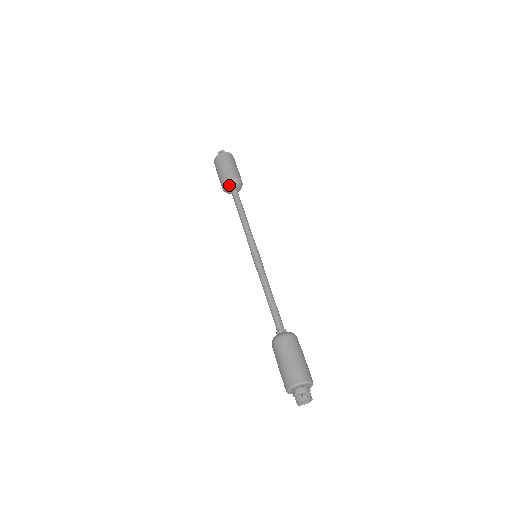
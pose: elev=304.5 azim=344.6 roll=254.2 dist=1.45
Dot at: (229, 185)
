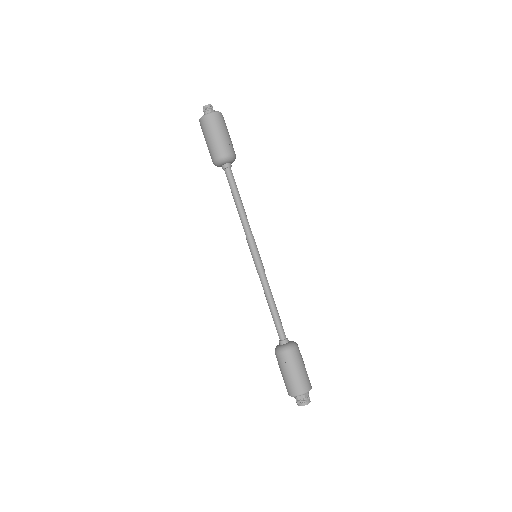
Dot at: (221, 163)
